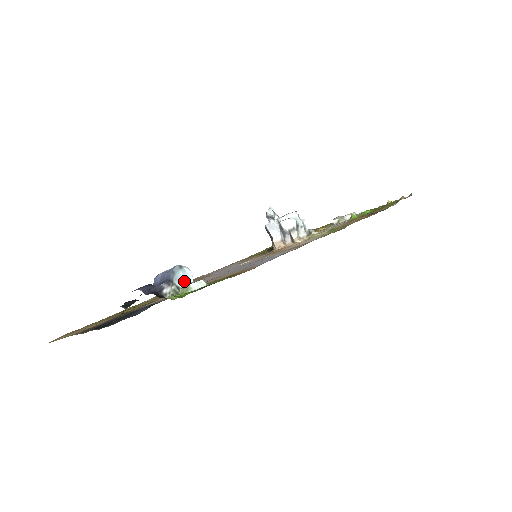
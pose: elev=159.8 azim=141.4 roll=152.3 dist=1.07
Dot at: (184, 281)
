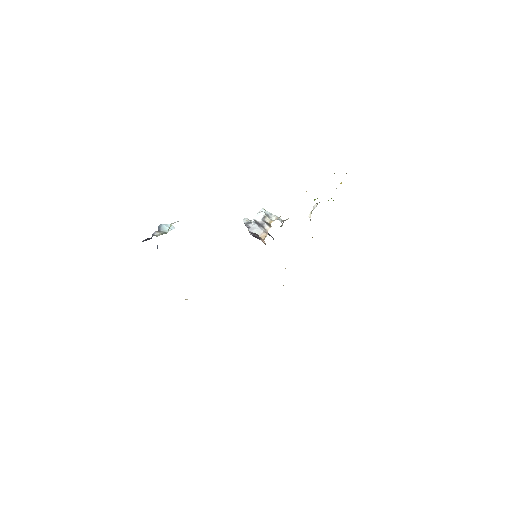
Dot at: (168, 229)
